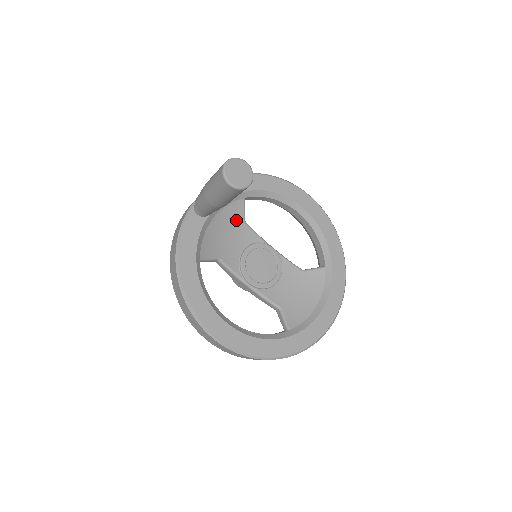
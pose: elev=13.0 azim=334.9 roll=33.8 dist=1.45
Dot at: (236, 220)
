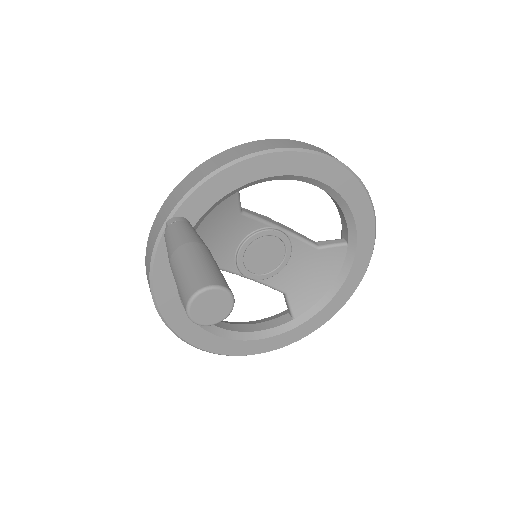
Dot at: (228, 216)
